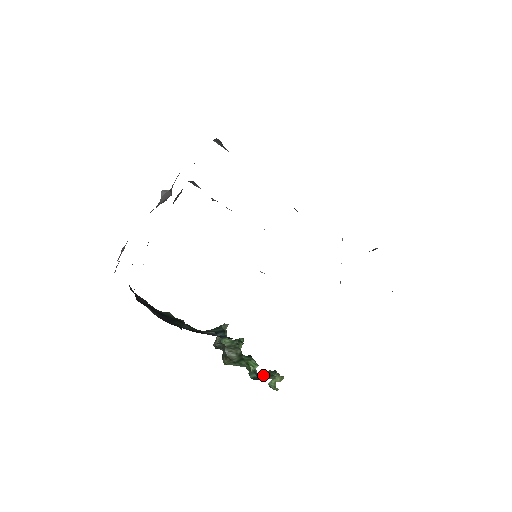
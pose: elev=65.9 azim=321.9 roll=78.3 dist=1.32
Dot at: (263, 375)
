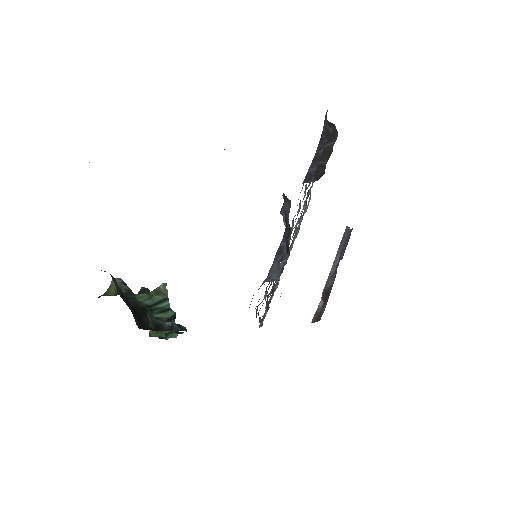
Dot at: occluded
